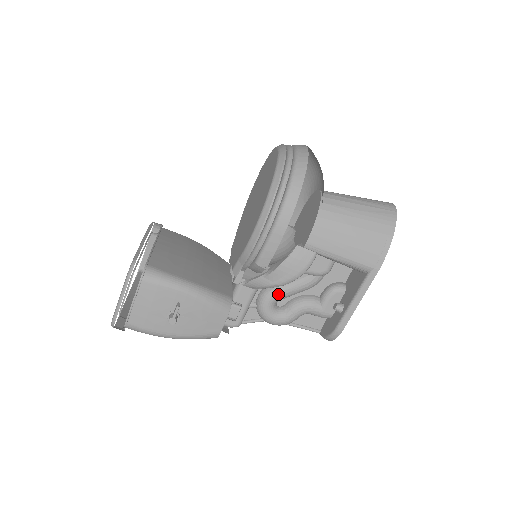
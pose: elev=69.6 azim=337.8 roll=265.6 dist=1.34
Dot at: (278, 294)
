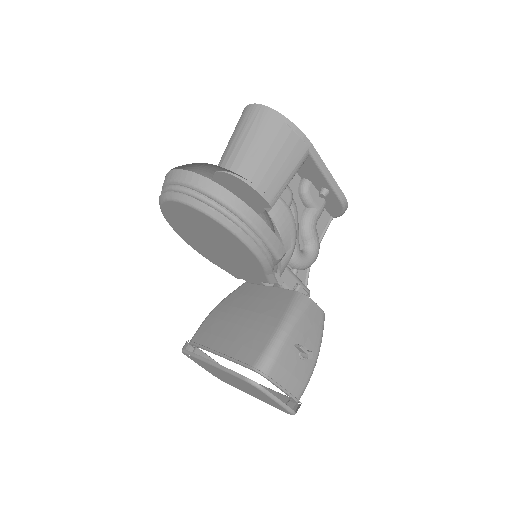
Dot at: (295, 246)
